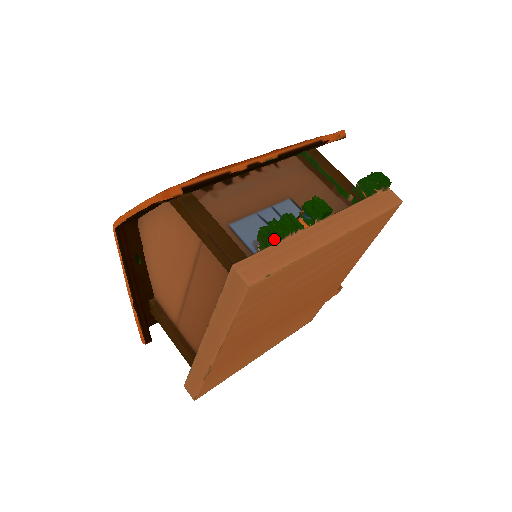
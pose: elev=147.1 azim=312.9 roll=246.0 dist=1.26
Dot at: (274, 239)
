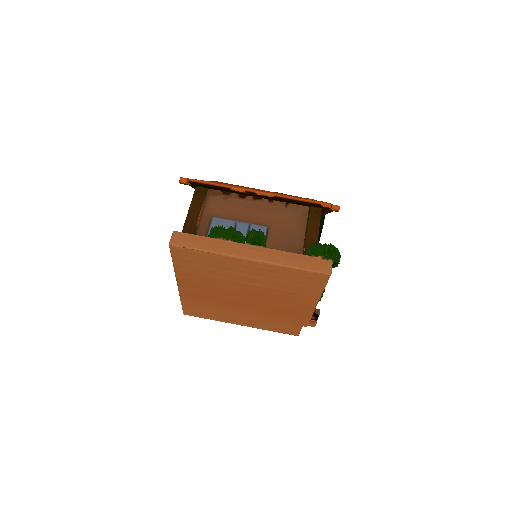
Dot at: (213, 235)
